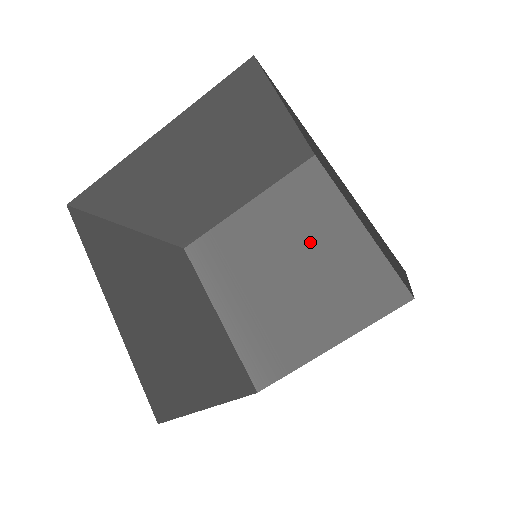
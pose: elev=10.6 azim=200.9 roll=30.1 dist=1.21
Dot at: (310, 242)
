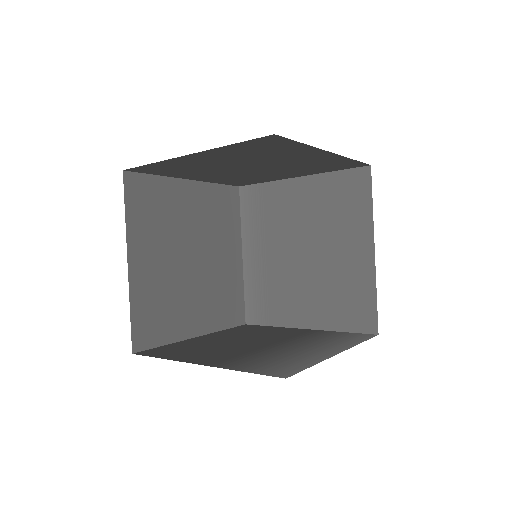
Dot at: (329, 241)
